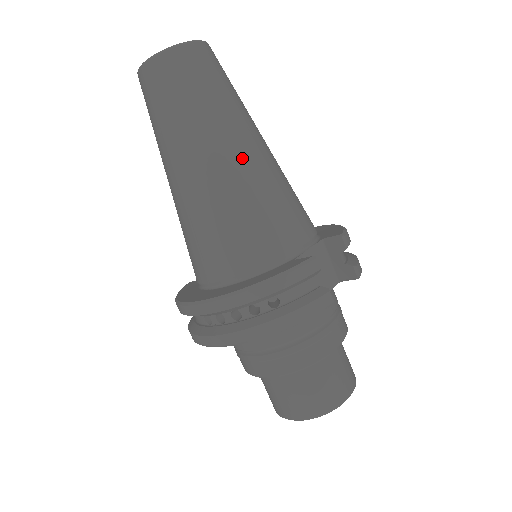
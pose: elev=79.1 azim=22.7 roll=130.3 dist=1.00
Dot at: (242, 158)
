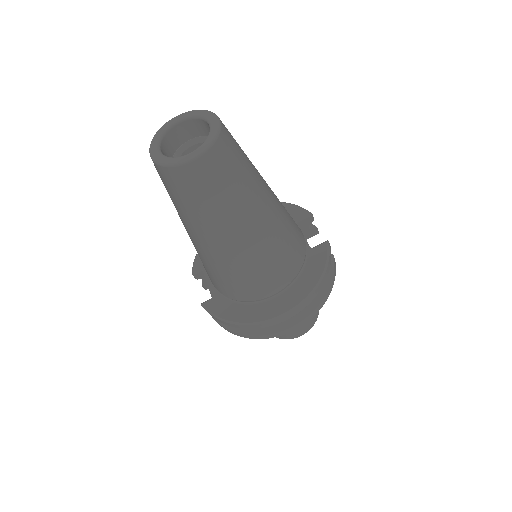
Dot at: (274, 201)
